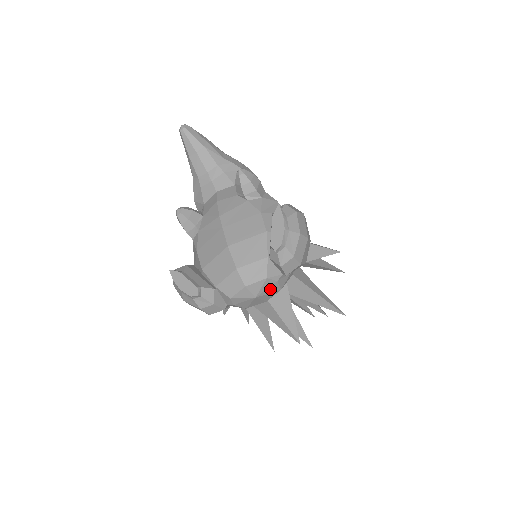
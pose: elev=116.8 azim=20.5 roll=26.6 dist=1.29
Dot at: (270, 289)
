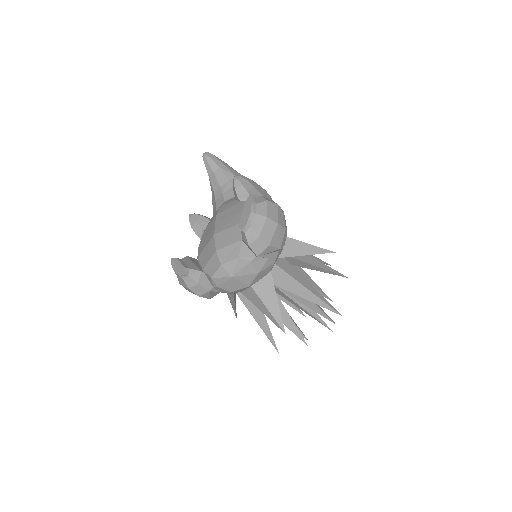
Dot at: (246, 270)
